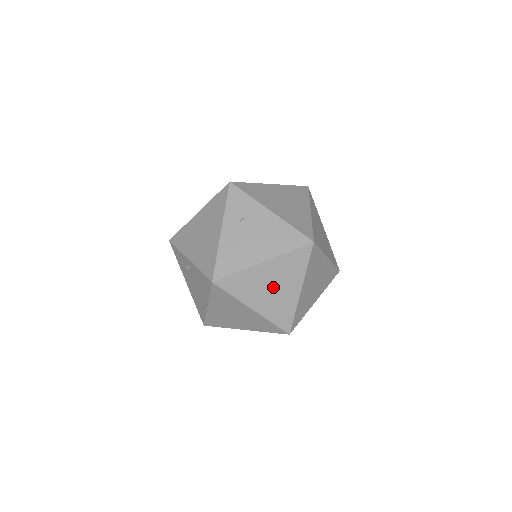
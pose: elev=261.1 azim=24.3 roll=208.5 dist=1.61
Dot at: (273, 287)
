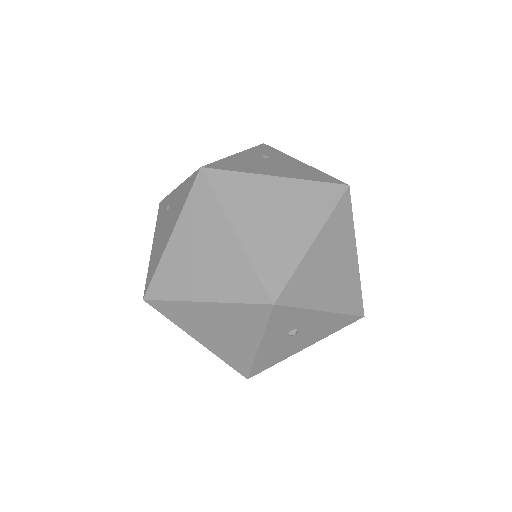
Dot at: (277, 216)
